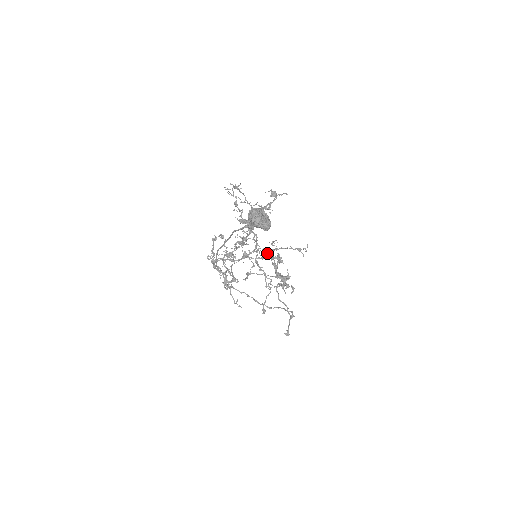
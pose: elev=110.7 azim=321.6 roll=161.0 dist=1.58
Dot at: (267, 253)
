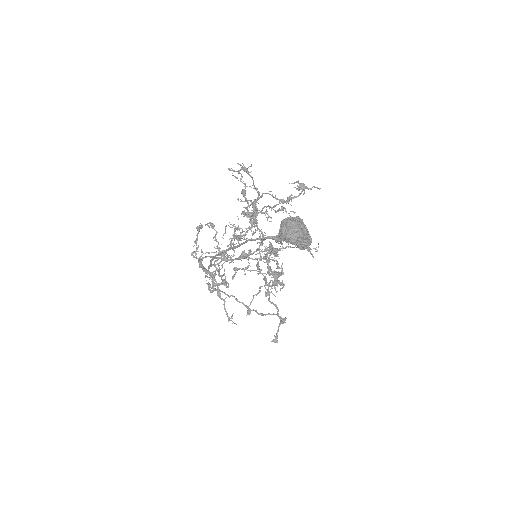
Dot at: occluded
